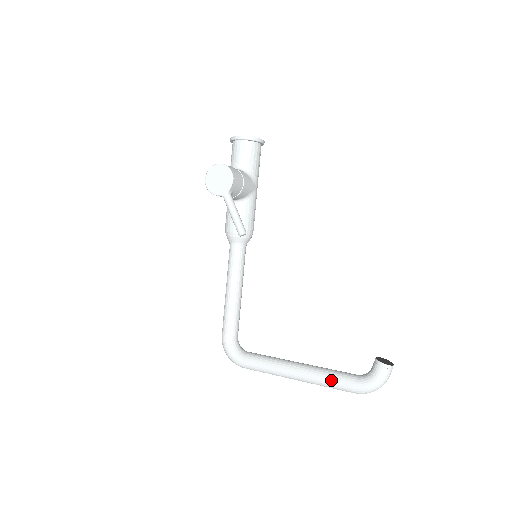
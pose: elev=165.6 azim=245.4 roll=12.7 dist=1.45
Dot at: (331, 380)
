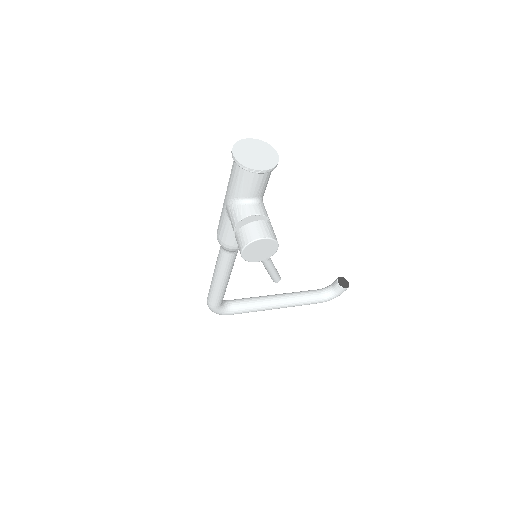
Dot at: (305, 304)
